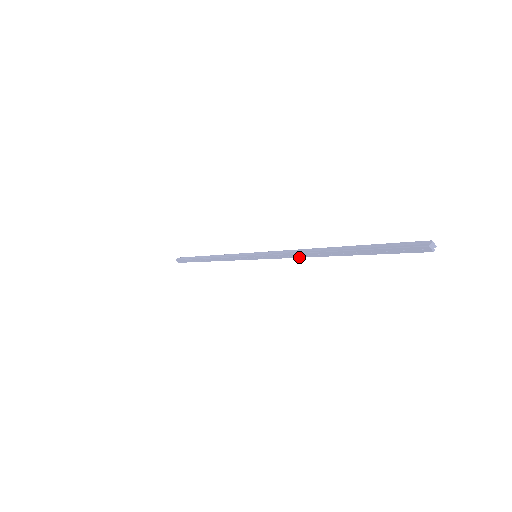
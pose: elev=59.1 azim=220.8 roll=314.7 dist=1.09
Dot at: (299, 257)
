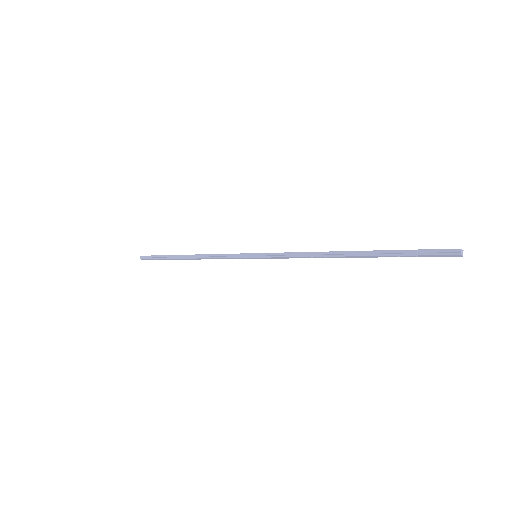
Dot at: occluded
